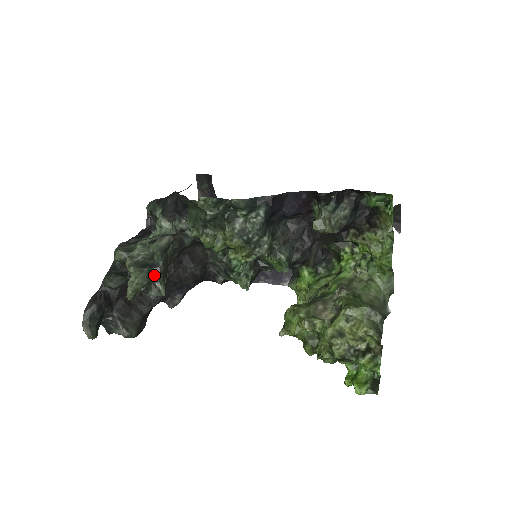
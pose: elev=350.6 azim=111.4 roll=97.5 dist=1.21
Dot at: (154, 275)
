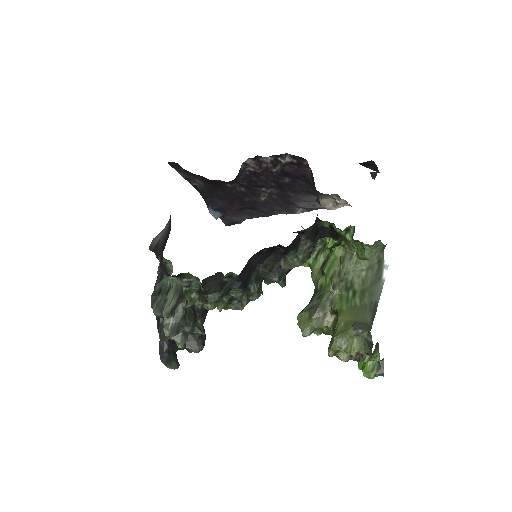
Dot at: (189, 330)
